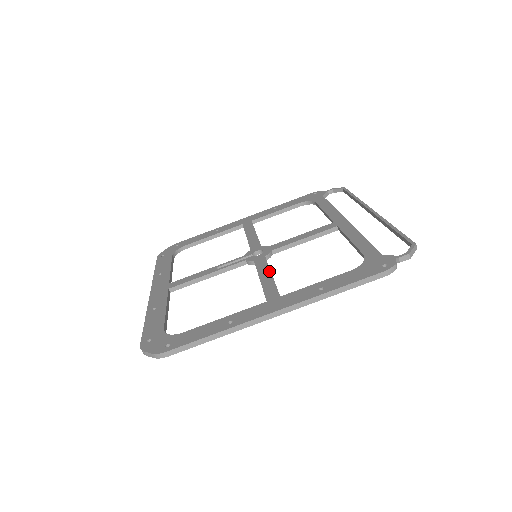
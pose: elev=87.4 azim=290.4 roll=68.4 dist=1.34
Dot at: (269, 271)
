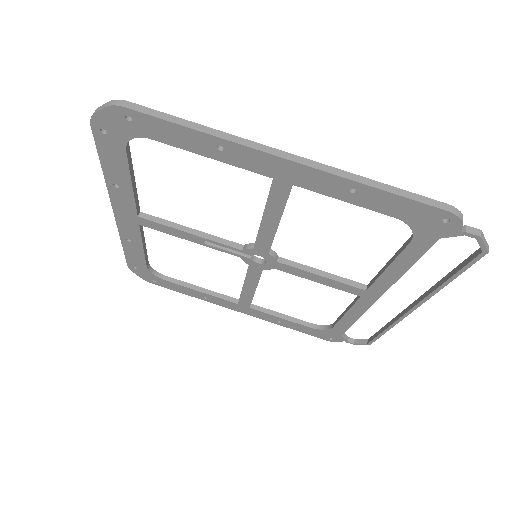
Dot at: occluded
